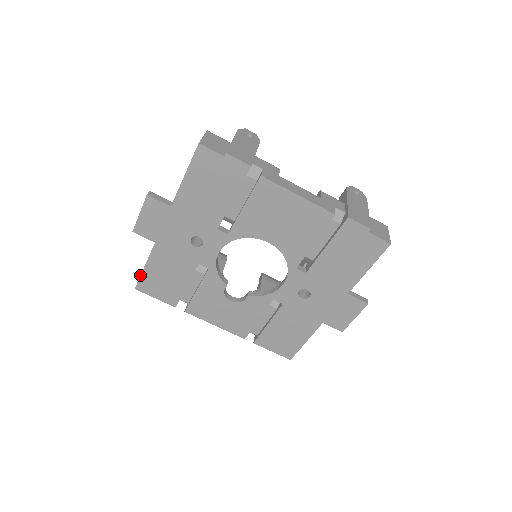
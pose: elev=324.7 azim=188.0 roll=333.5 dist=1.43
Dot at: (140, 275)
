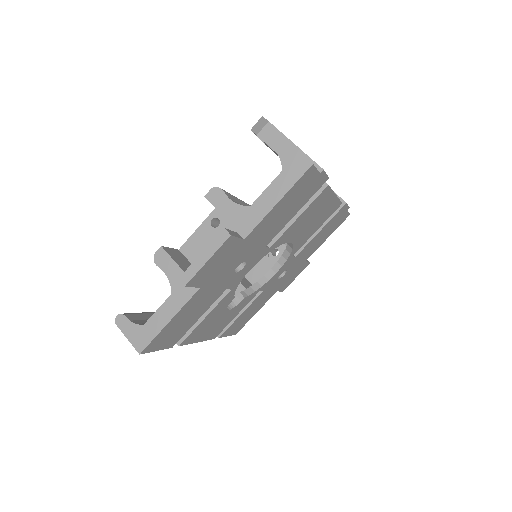
Dot at: (157, 334)
